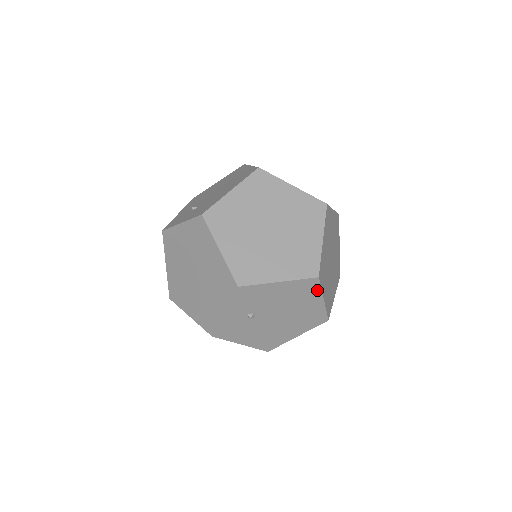
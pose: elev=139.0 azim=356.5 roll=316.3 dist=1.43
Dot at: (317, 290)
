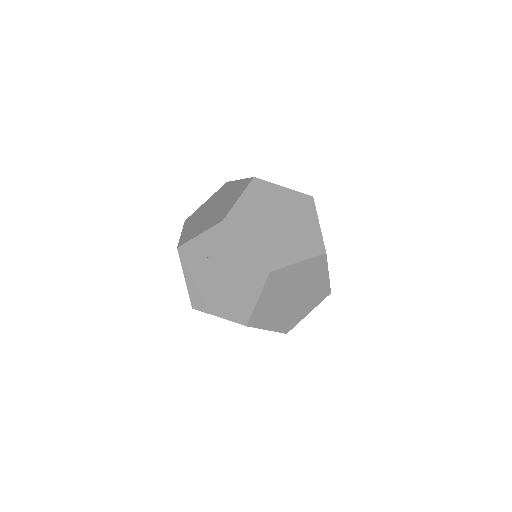
Dot at: (261, 284)
